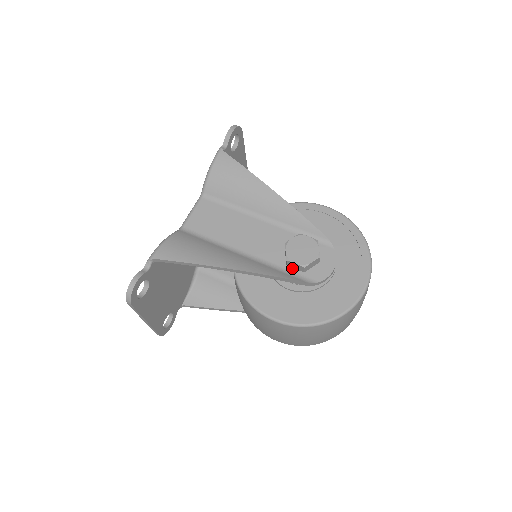
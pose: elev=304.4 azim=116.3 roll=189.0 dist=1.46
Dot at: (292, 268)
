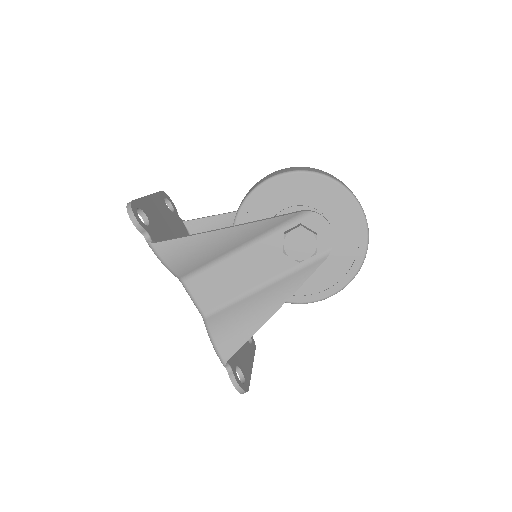
Dot at: occluded
